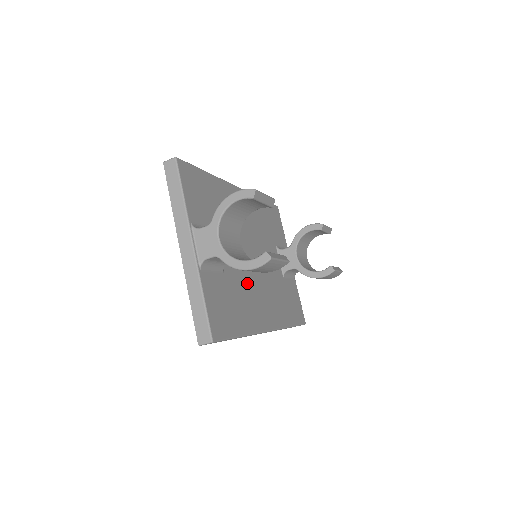
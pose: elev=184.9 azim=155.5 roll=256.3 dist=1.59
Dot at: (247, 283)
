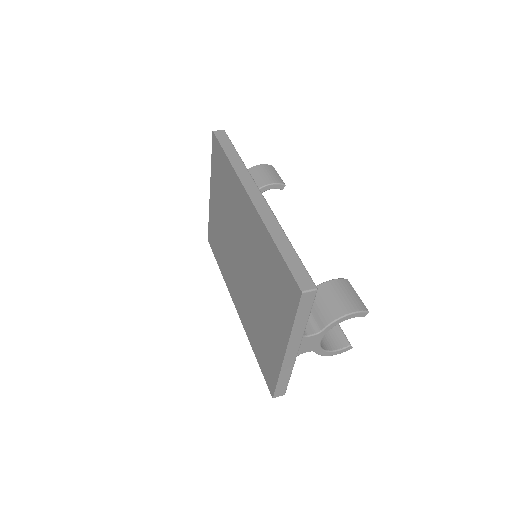
Dot at: occluded
